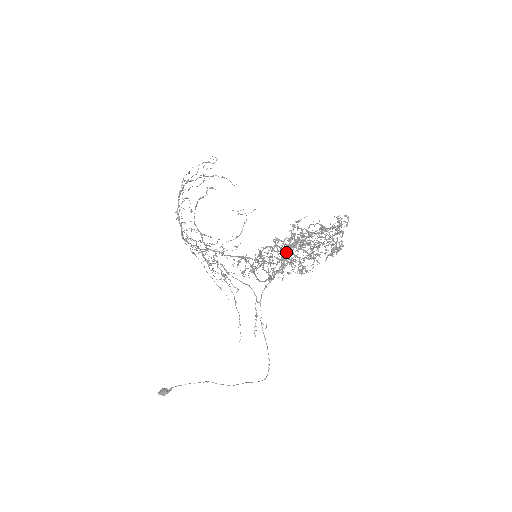
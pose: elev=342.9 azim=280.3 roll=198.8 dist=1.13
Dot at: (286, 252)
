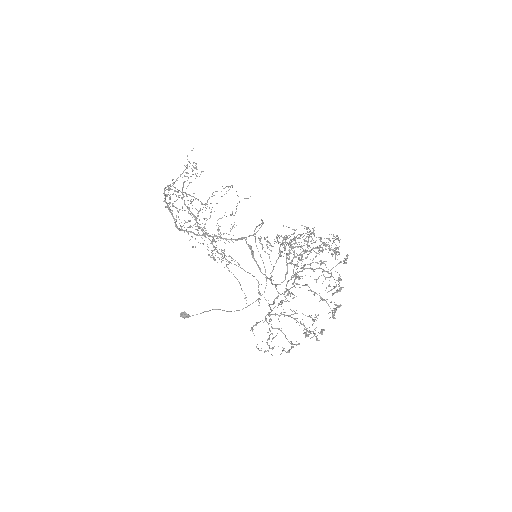
Dot at: (286, 262)
